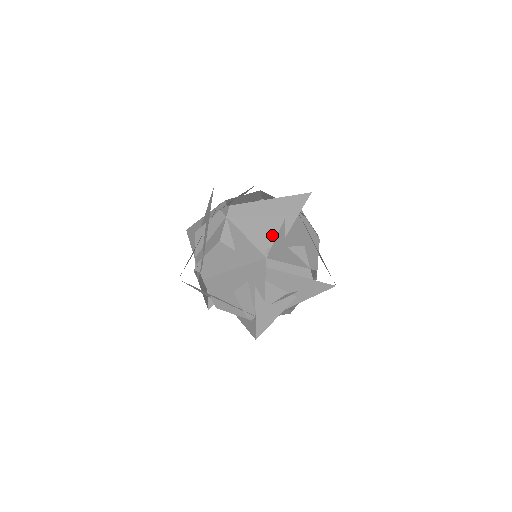
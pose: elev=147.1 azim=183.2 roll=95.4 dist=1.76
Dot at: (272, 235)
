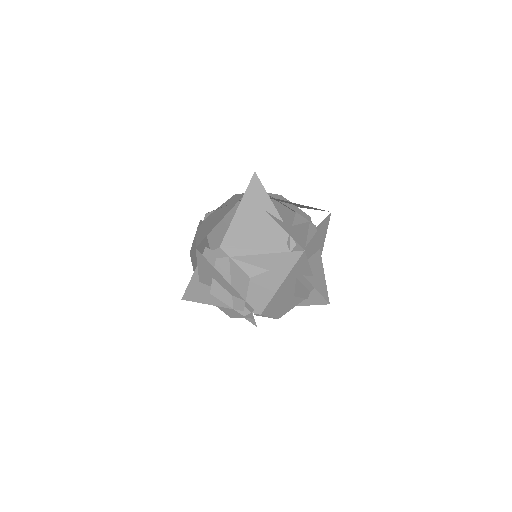
Dot at: (274, 231)
